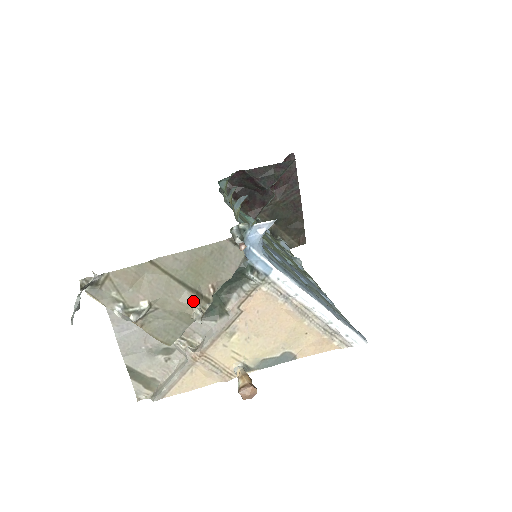
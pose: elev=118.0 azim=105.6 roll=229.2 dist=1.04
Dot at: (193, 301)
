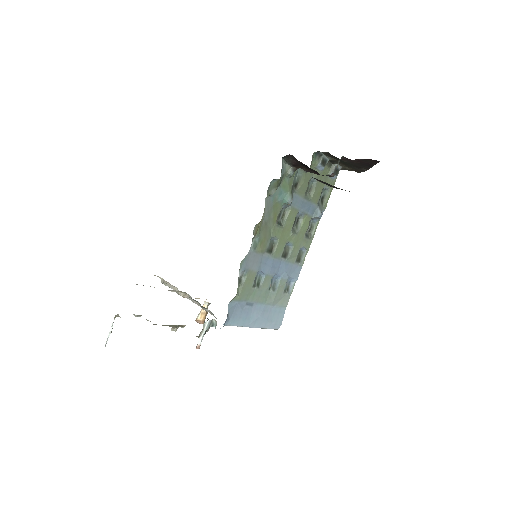
Dot at: (173, 327)
